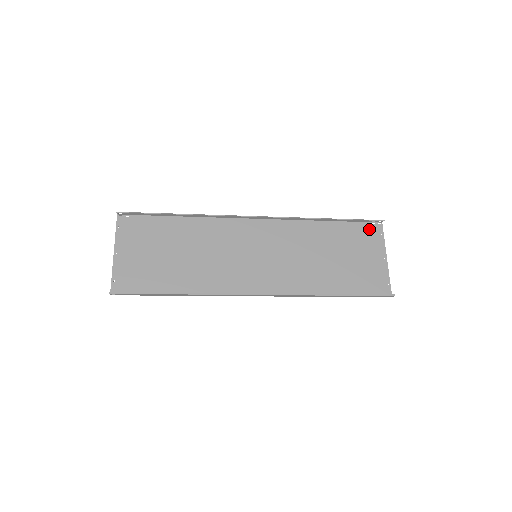
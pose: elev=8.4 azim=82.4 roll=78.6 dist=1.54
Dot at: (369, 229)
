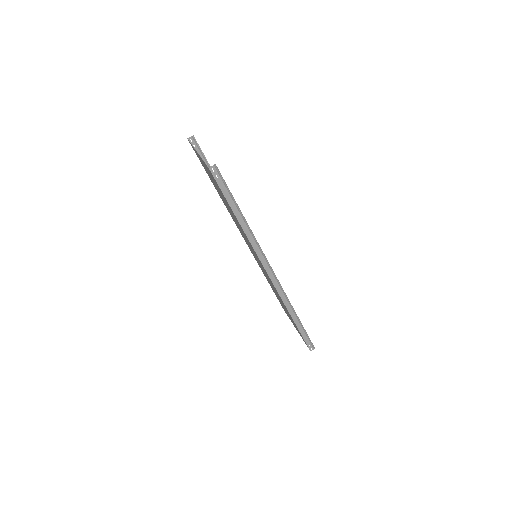
Dot at: occluded
